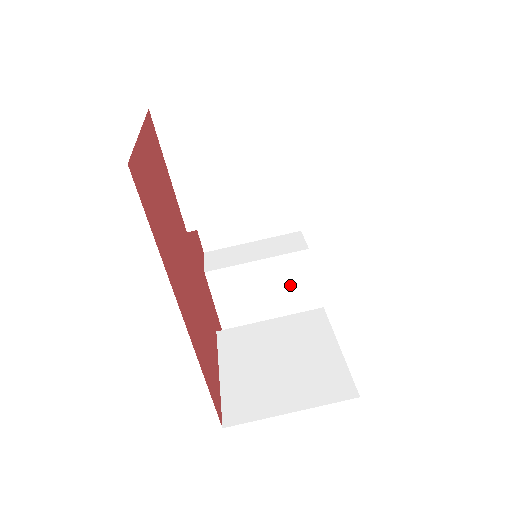
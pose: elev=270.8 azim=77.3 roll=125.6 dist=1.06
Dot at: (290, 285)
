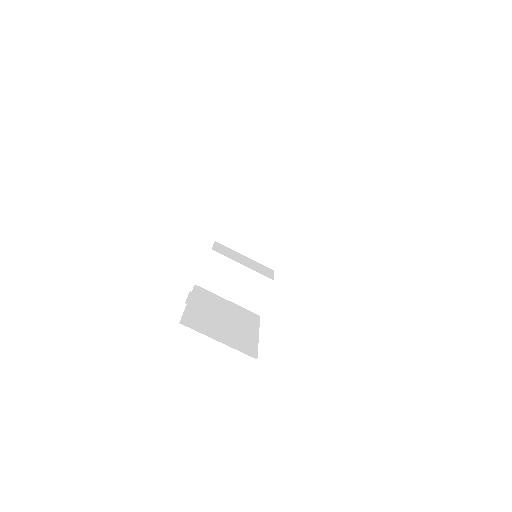
Dot at: (248, 294)
